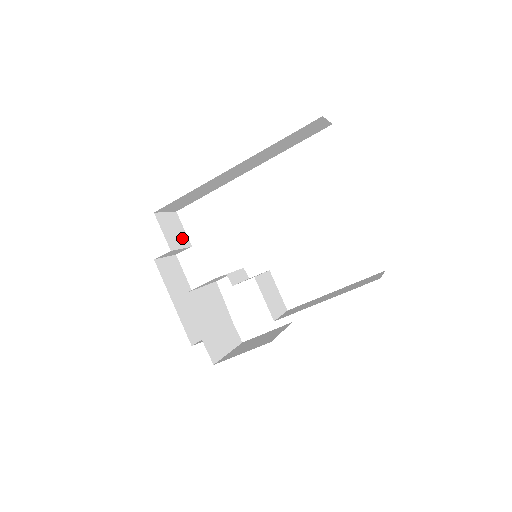
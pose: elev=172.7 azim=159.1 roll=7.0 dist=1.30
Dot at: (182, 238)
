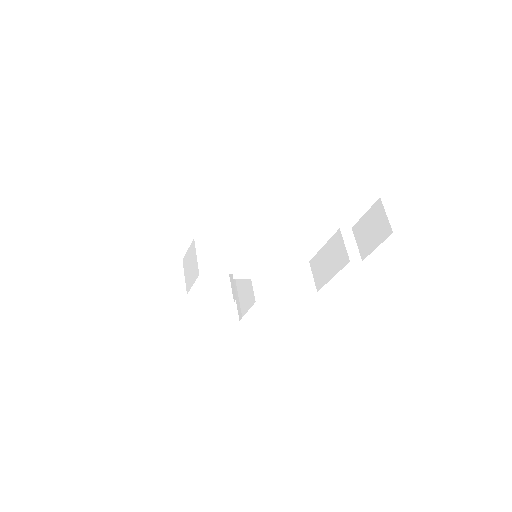
Dot at: occluded
